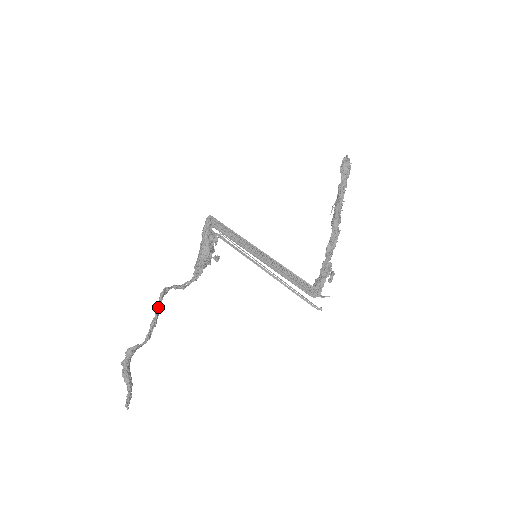
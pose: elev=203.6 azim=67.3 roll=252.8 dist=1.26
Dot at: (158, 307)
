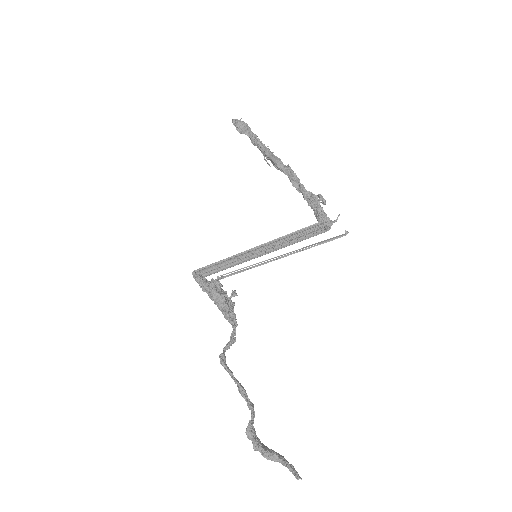
Dot at: (231, 376)
